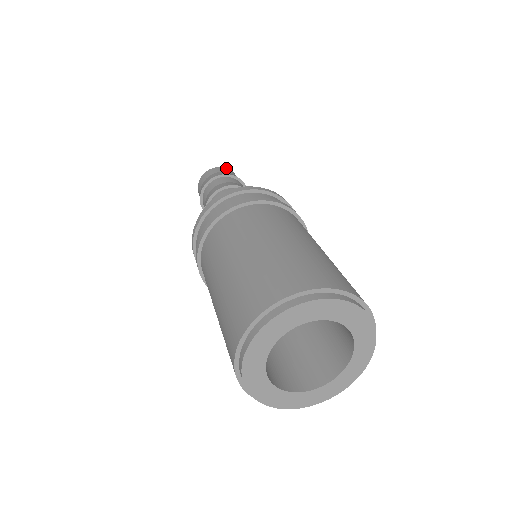
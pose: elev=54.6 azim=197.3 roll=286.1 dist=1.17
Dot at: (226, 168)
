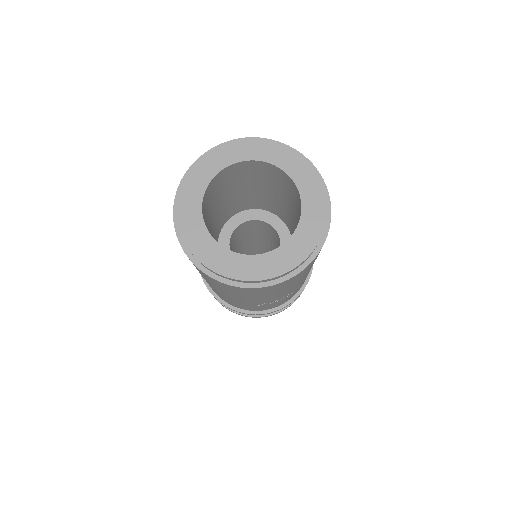
Dot at: occluded
